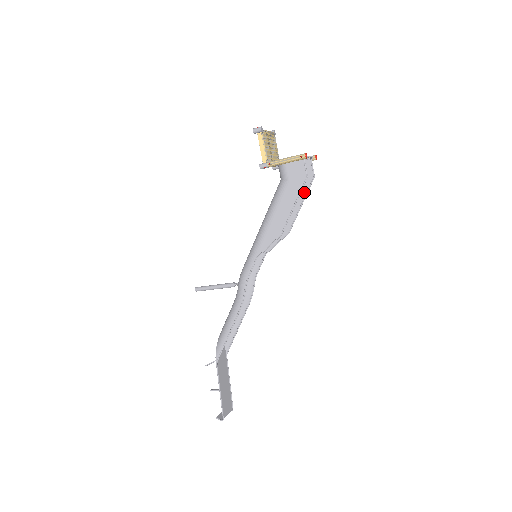
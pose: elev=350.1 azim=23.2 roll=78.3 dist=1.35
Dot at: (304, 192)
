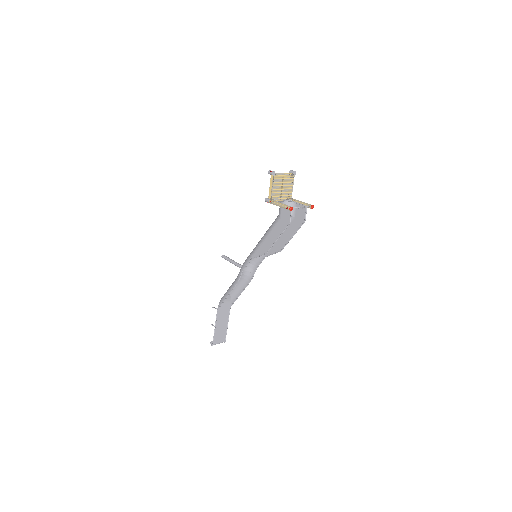
Dot at: (296, 228)
